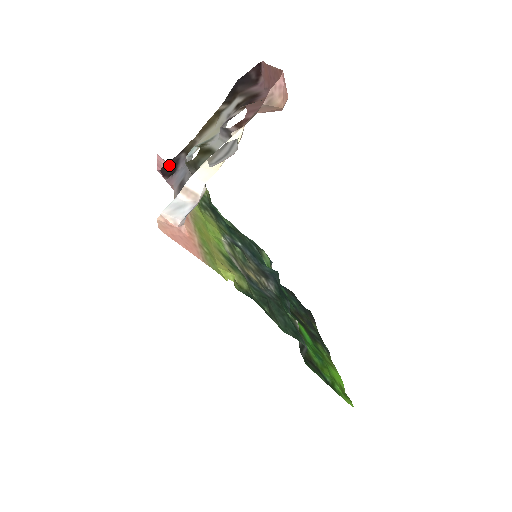
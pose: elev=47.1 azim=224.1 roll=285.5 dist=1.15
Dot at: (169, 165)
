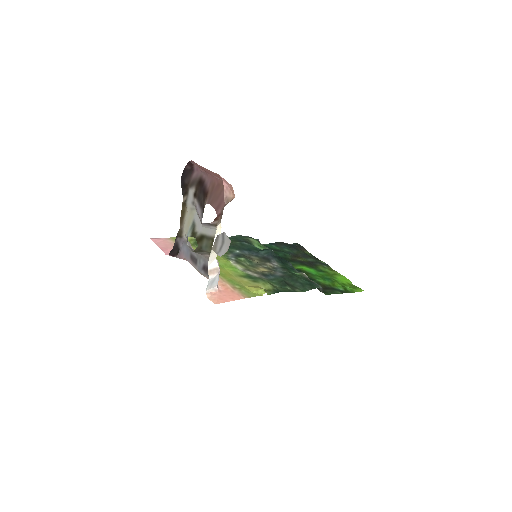
Dot at: (173, 249)
